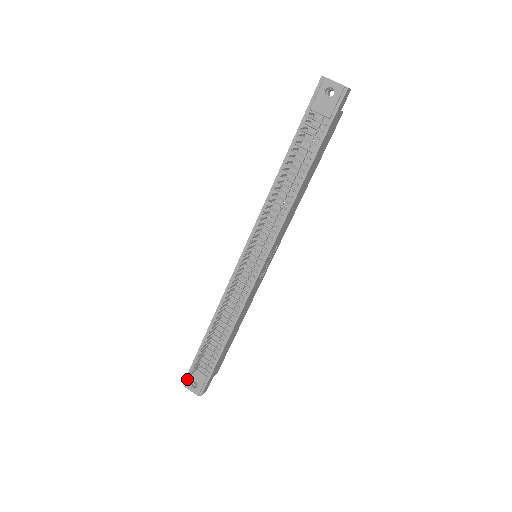
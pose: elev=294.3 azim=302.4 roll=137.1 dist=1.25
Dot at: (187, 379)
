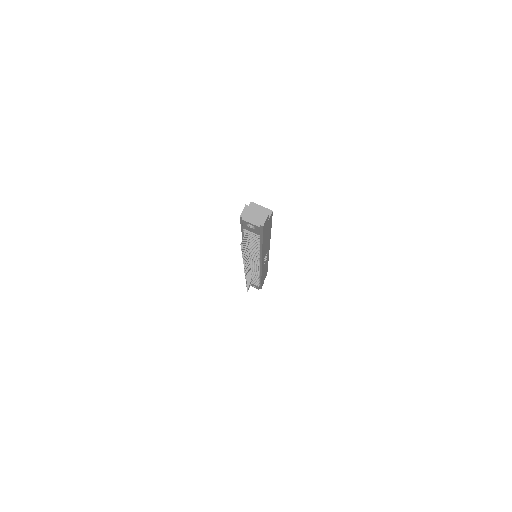
Dot at: occluded
